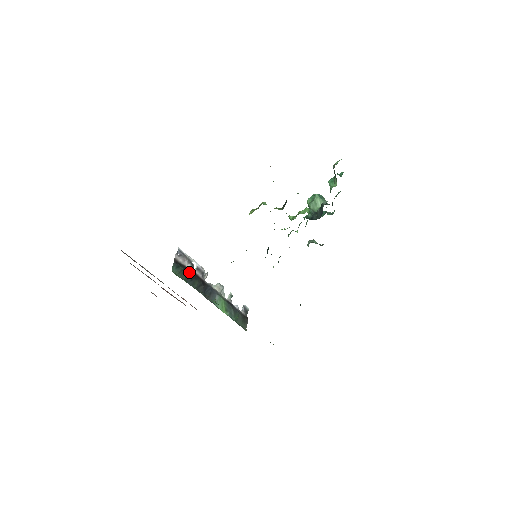
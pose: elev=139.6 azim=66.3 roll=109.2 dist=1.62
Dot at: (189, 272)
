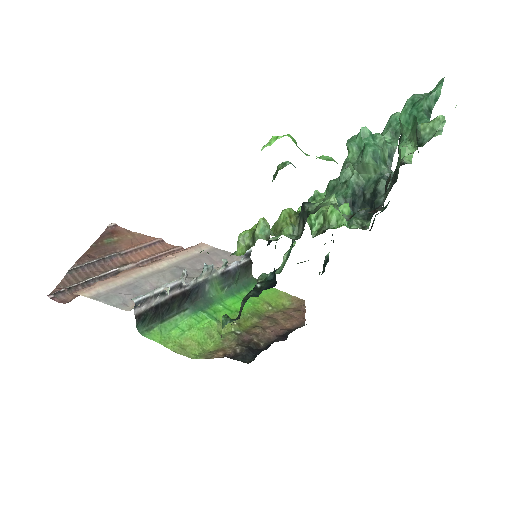
Dot at: (161, 305)
